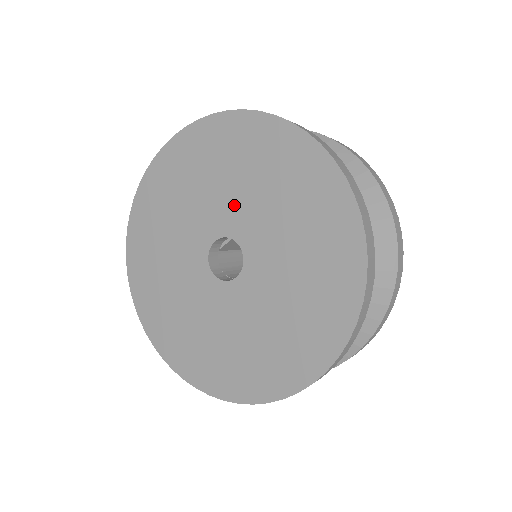
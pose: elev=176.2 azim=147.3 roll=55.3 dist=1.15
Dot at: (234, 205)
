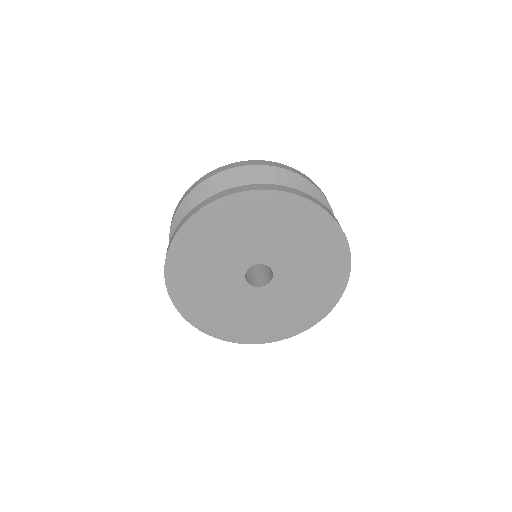
Dot at: (243, 250)
